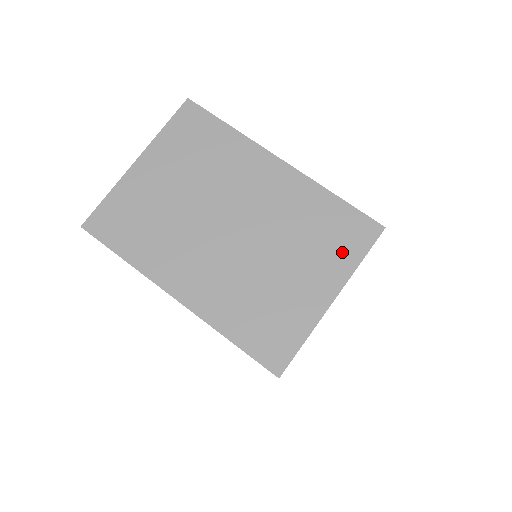
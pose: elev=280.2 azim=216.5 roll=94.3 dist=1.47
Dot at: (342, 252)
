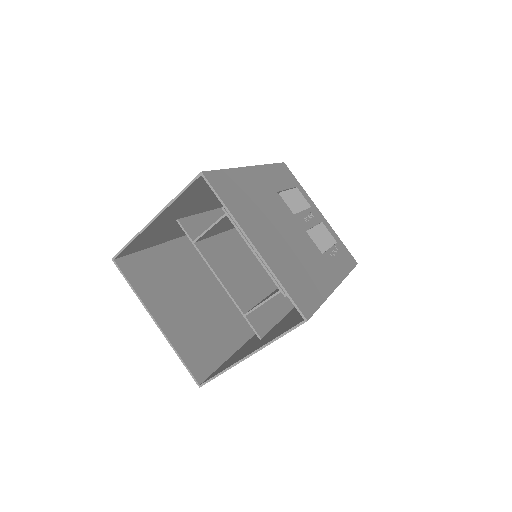
Dot at: occluded
